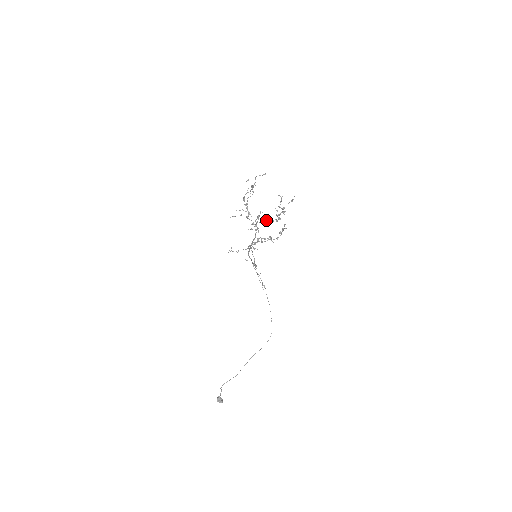
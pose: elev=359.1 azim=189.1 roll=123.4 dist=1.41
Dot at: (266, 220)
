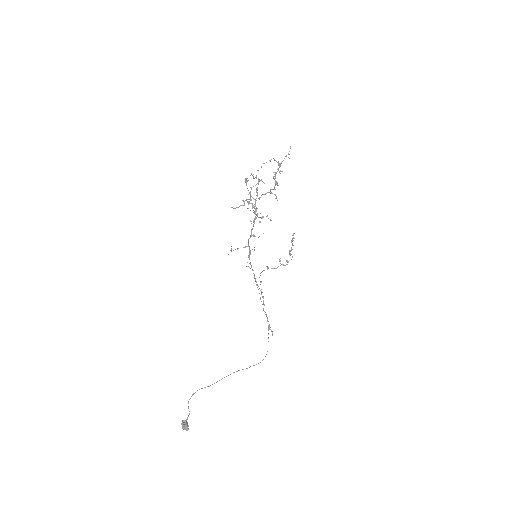
Dot at: occluded
